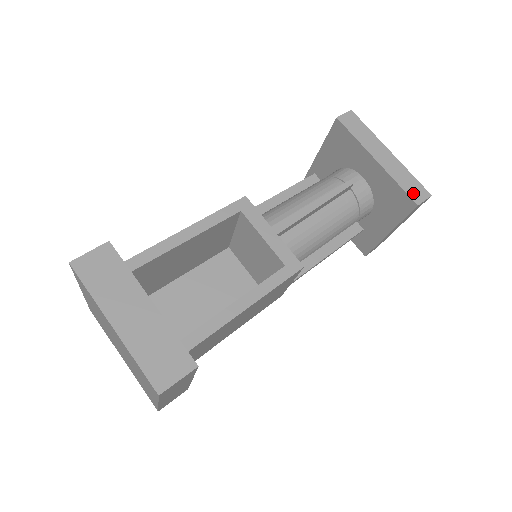
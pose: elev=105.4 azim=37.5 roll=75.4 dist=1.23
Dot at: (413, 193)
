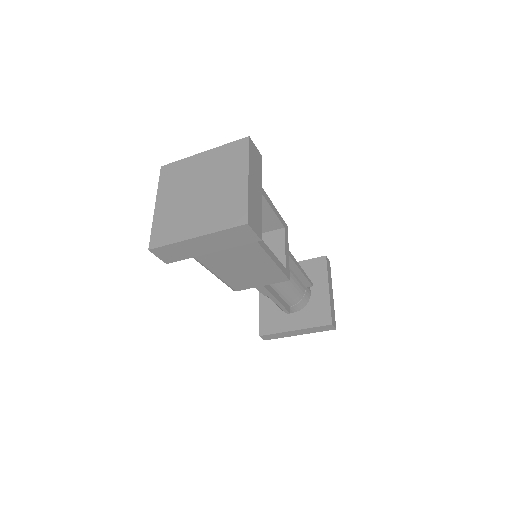
Dot at: (333, 318)
